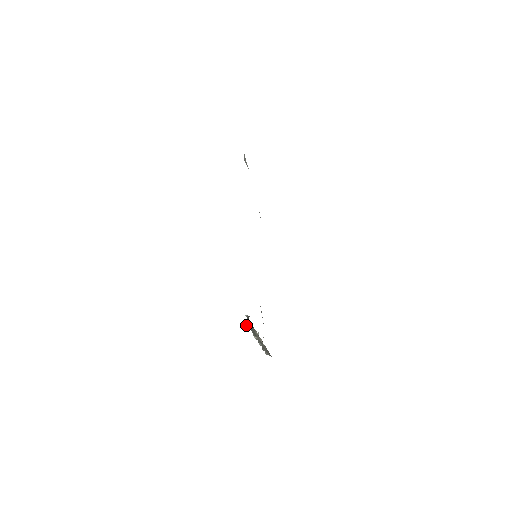
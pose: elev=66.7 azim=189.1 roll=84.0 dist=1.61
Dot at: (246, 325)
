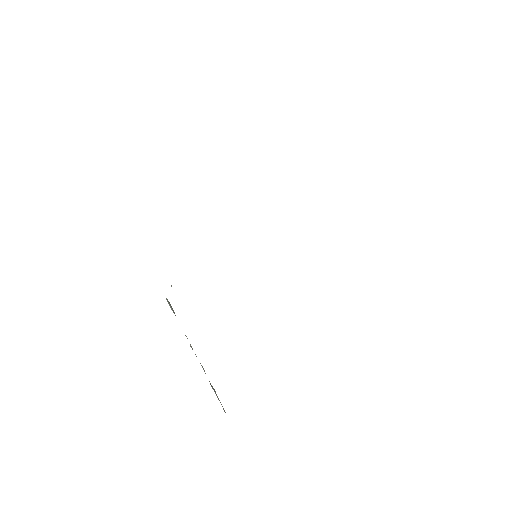
Dot at: occluded
